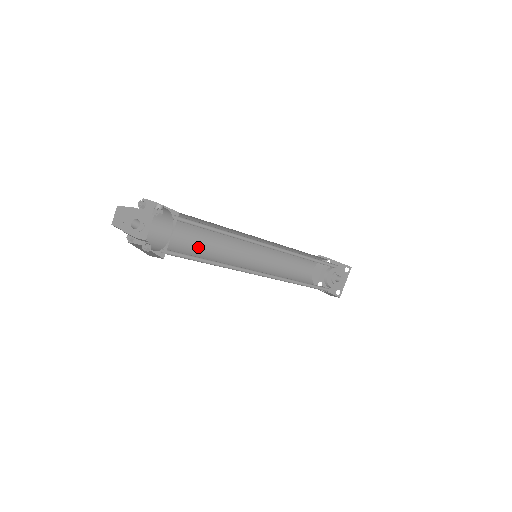
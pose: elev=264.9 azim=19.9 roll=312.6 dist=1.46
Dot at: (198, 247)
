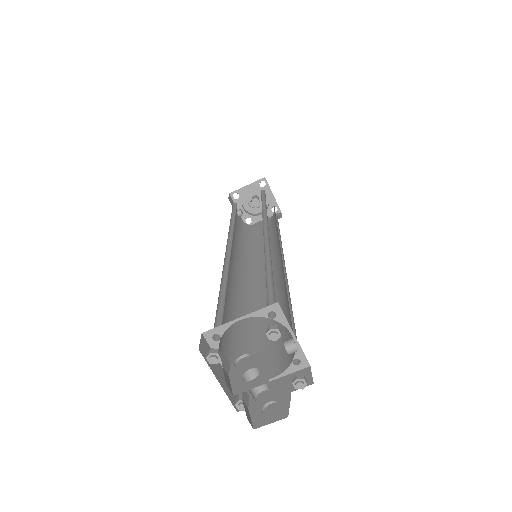
Dot at: occluded
